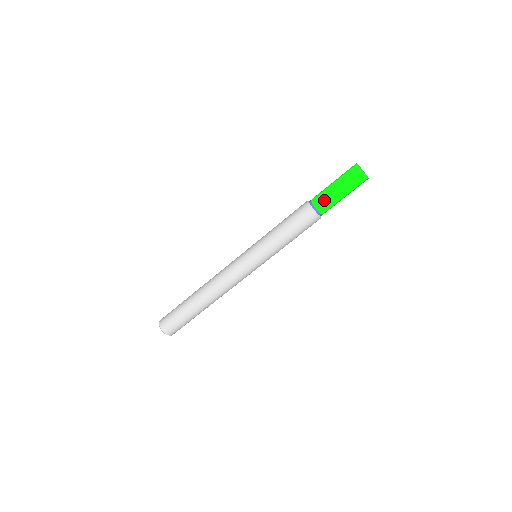
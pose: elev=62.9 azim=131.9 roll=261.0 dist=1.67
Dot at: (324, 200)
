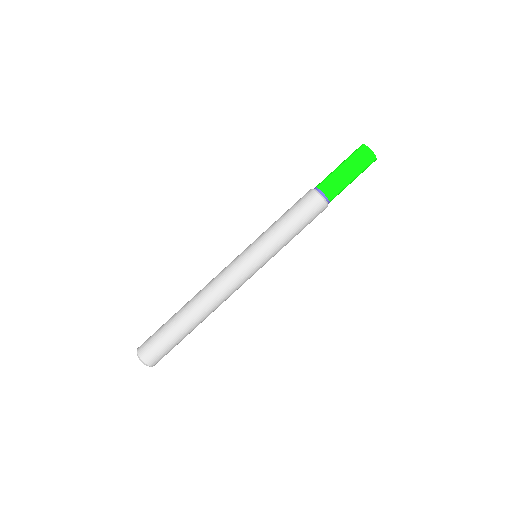
Dot at: (325, 179)
